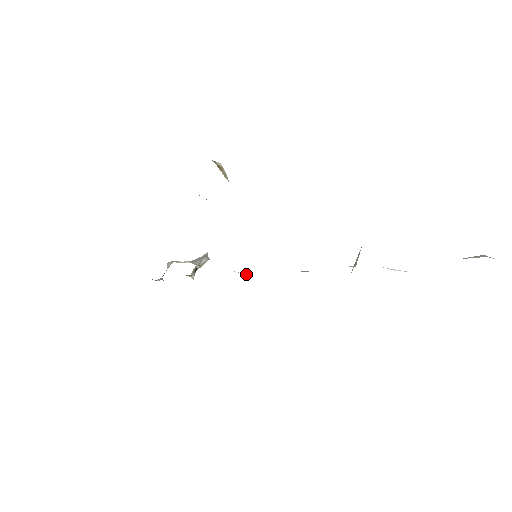
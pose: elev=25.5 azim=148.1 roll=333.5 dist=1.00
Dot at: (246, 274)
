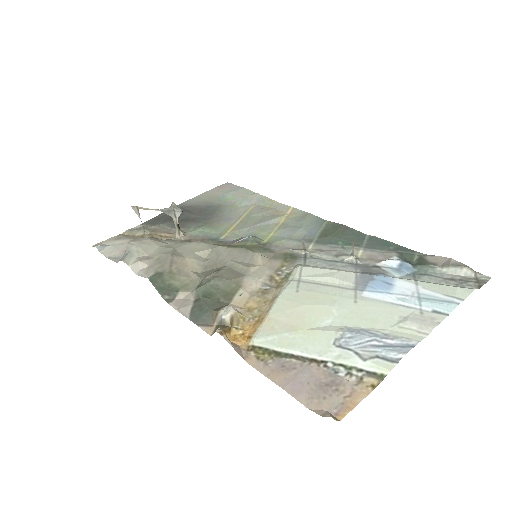
Dot at: (241, 240)
